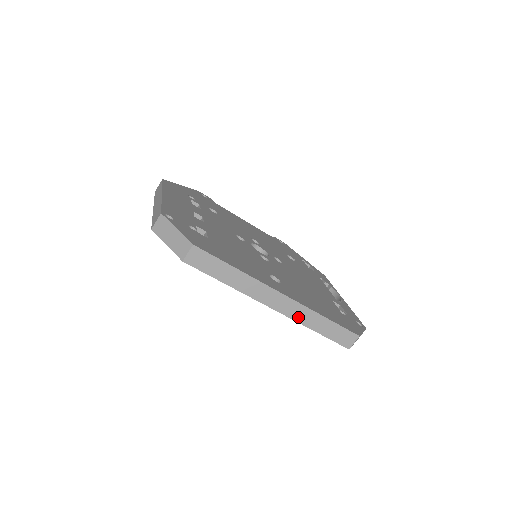
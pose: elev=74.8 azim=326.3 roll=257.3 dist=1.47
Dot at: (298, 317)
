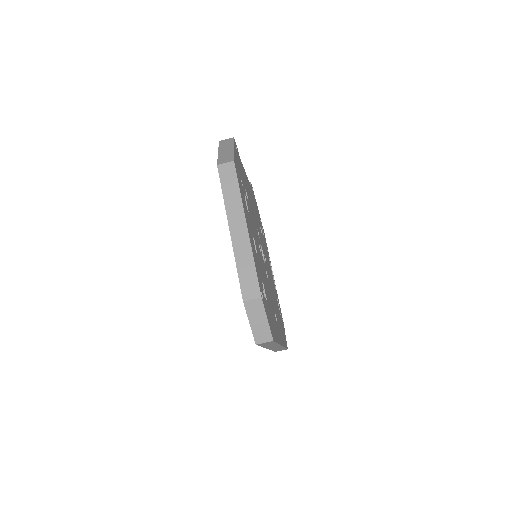
Dot at: occluded
